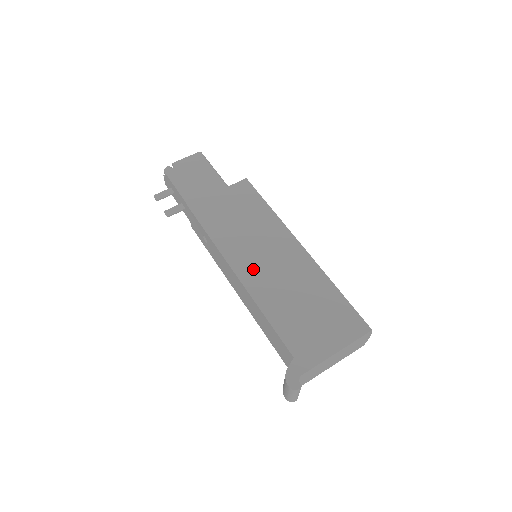
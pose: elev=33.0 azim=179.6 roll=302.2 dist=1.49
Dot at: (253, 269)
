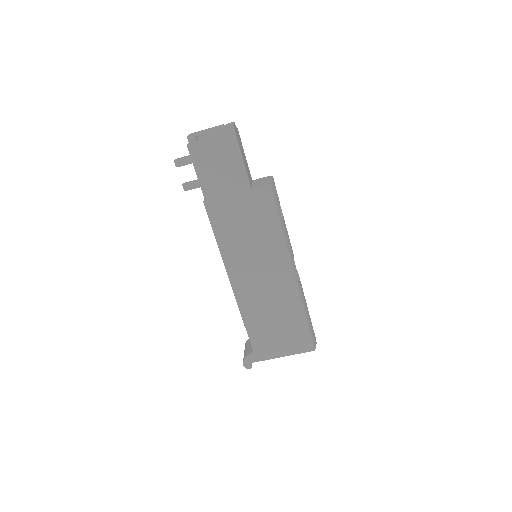
Dot at: (246, 283)
